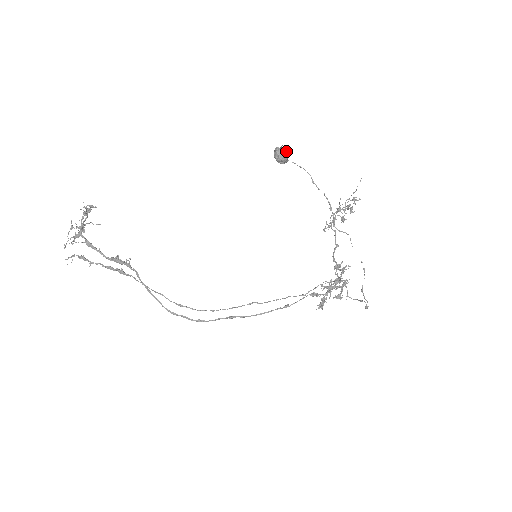
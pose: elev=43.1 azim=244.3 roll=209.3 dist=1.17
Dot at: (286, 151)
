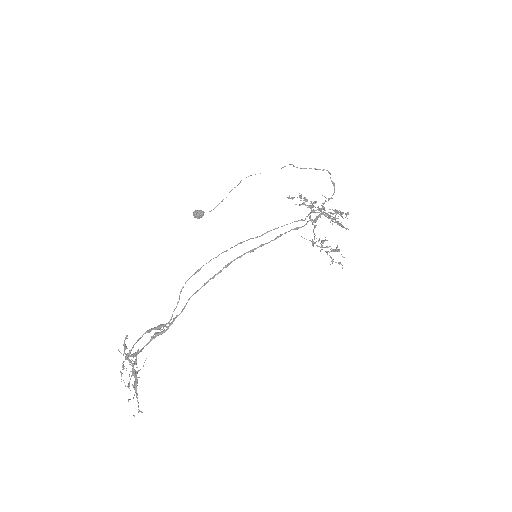
Dot at: occluded
